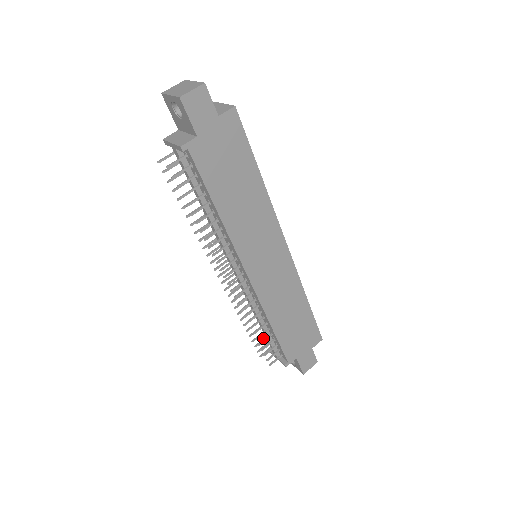
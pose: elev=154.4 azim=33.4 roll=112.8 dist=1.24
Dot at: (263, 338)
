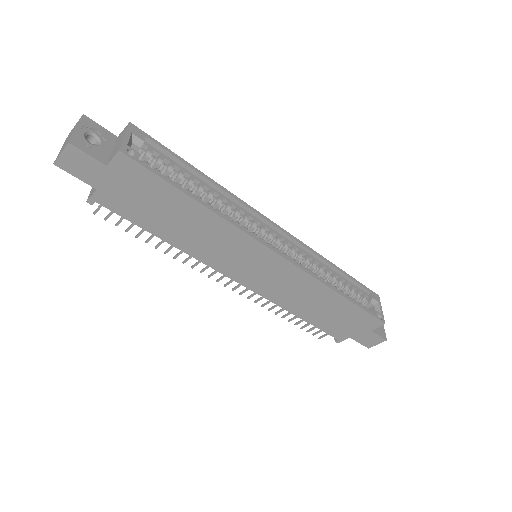
Dot at: occluded
